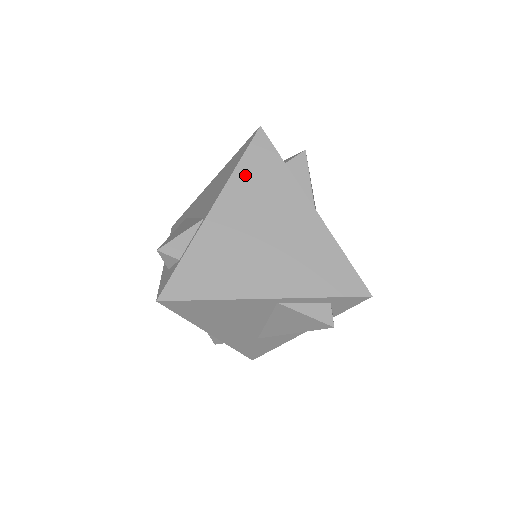
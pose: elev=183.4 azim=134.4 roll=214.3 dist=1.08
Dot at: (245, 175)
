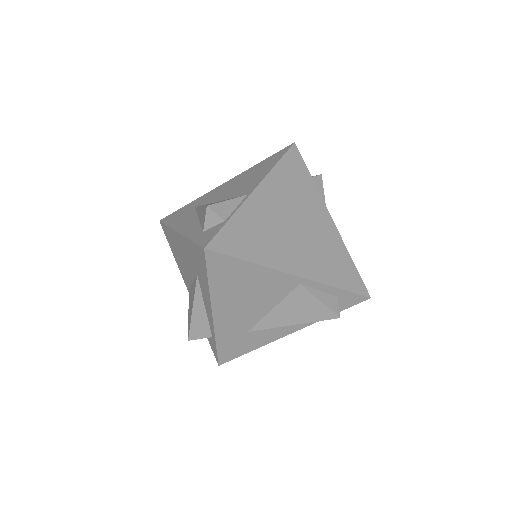
Dot at: (282, 173)
